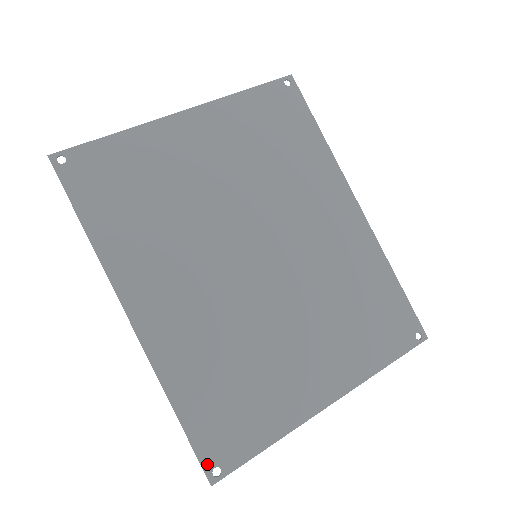
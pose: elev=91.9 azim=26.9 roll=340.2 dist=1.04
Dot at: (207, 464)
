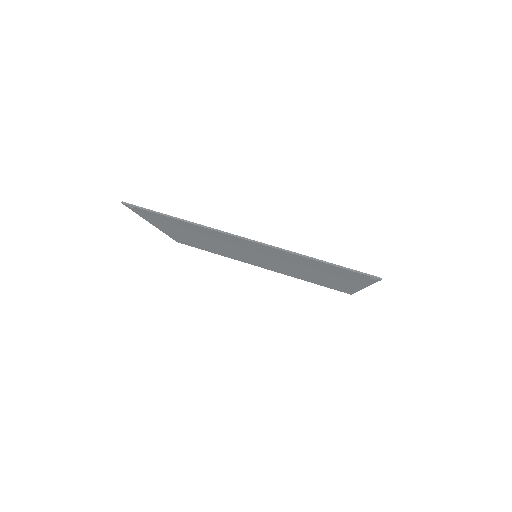
Dot at: (366, 274)
